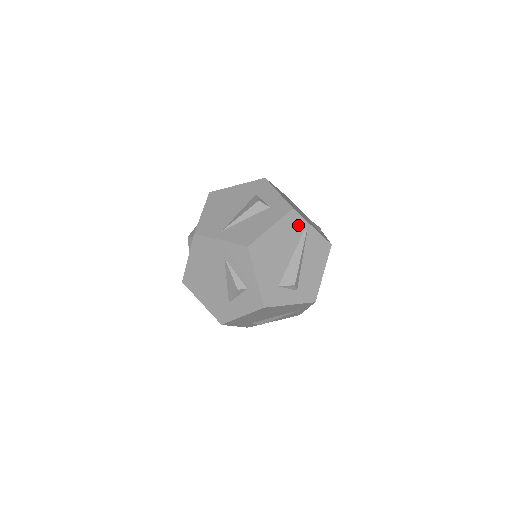
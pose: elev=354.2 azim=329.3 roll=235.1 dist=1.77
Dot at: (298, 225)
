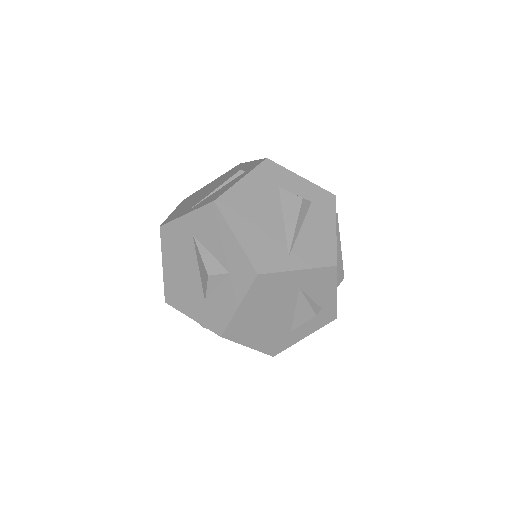
Dot at: occluded
